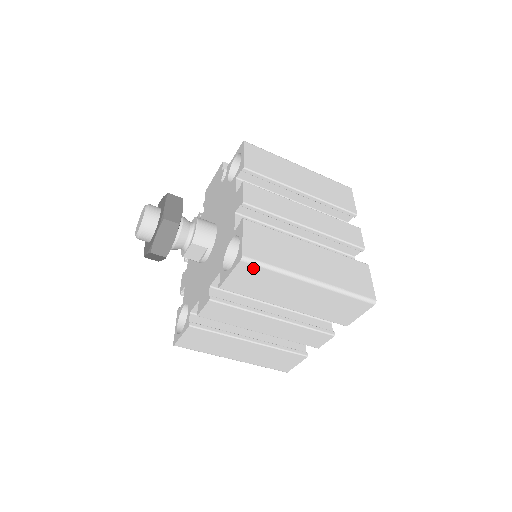
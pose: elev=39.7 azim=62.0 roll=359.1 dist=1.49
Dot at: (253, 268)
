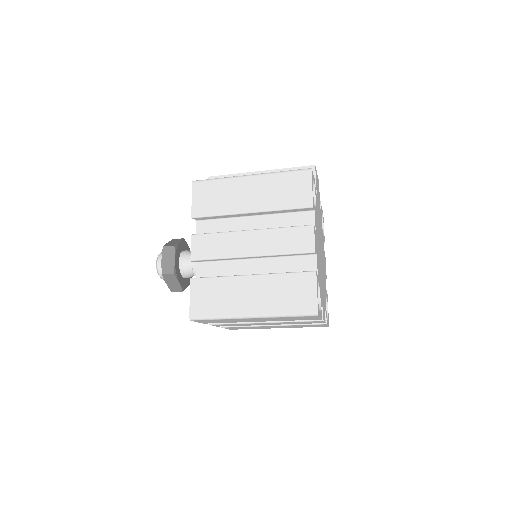
Dot at: (204, 320)
